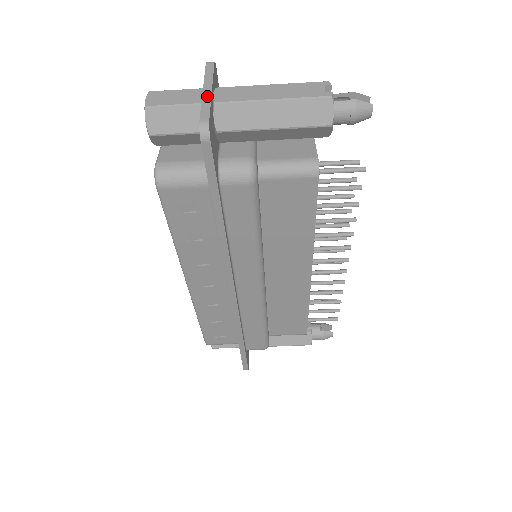
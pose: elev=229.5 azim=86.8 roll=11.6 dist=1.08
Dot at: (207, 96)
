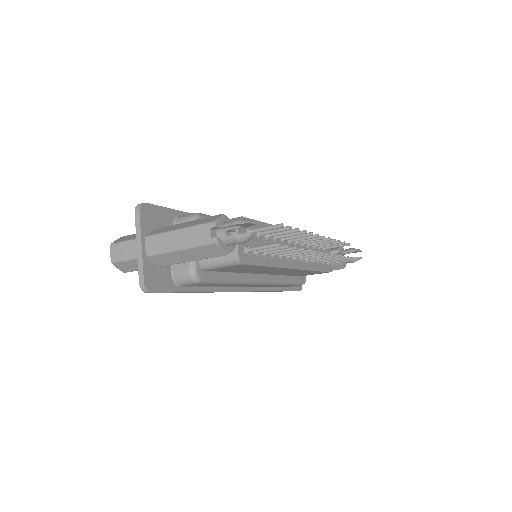
Dot at: (140, 255)
